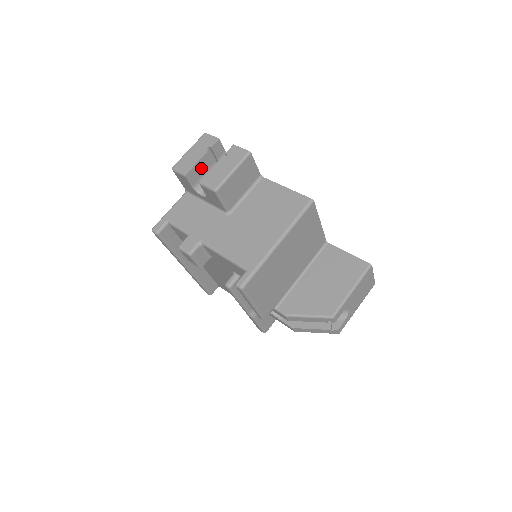
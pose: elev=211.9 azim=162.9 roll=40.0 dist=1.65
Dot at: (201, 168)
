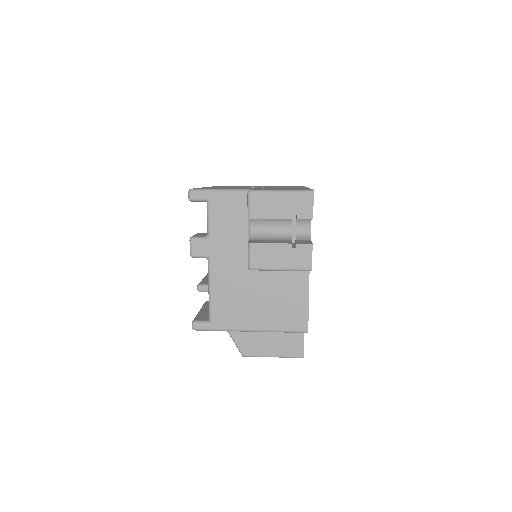
Dot at: occluded
